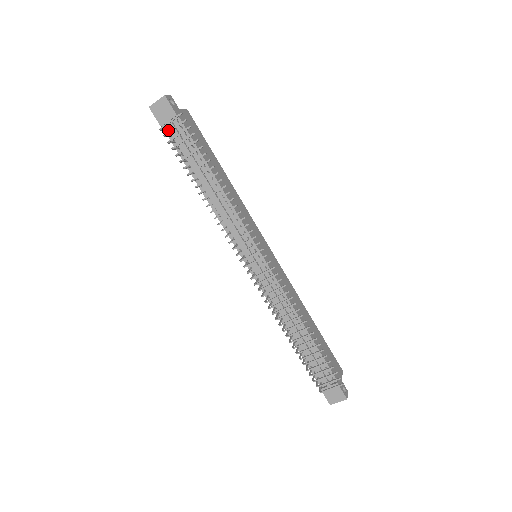
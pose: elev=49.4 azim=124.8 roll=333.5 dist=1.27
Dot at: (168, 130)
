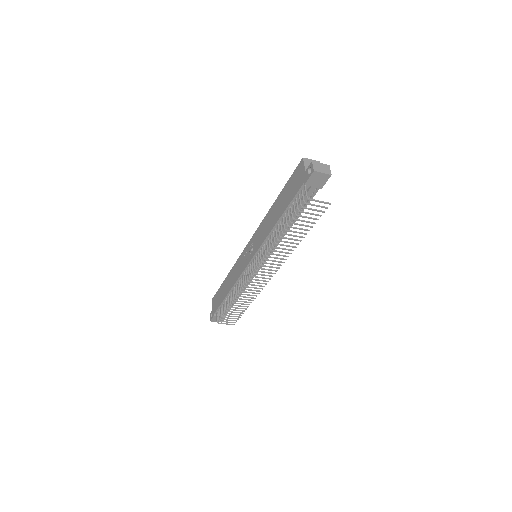
Dot at: (304, 187)
